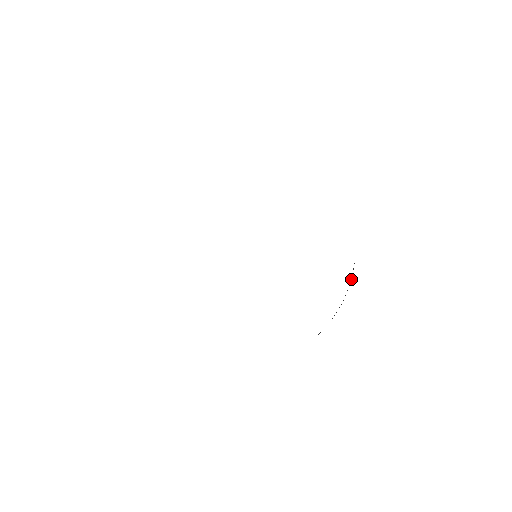
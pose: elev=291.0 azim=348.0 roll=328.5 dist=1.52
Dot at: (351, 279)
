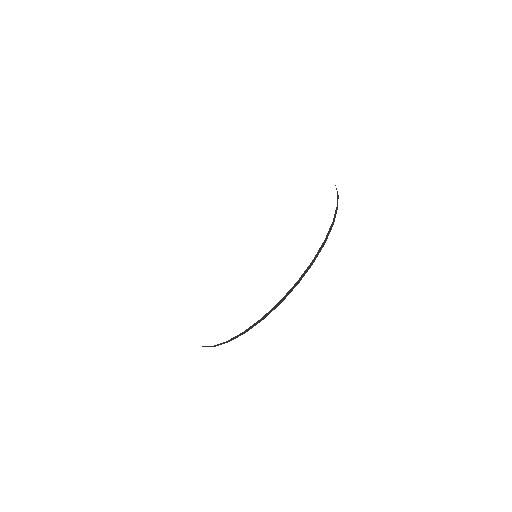
Dot at: (337, 193)
